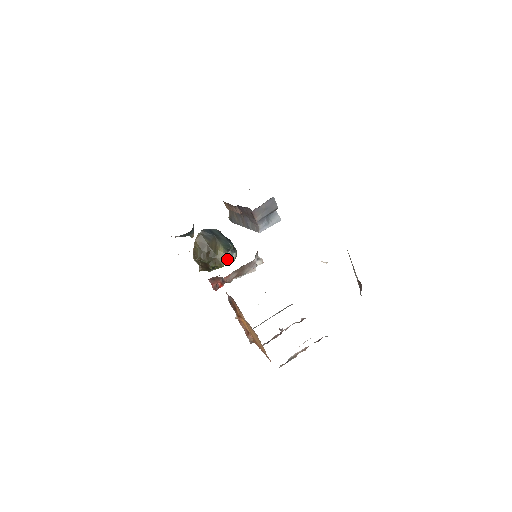
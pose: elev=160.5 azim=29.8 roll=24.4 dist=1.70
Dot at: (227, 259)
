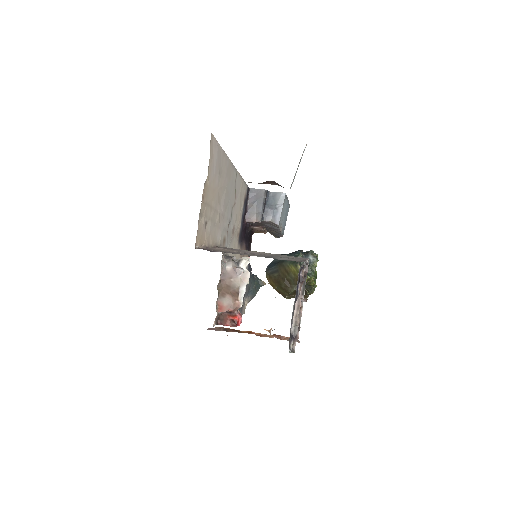
Dot at: (309, 268)
